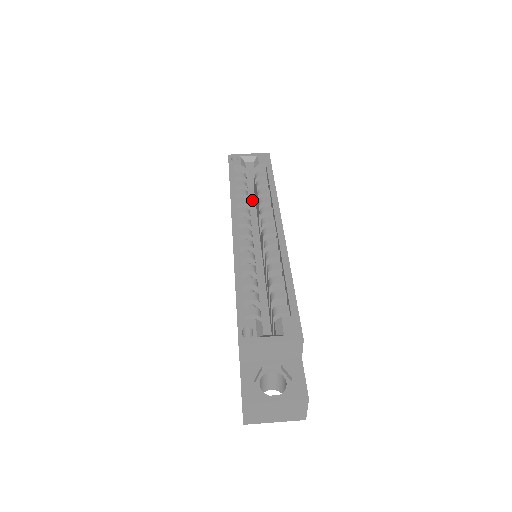
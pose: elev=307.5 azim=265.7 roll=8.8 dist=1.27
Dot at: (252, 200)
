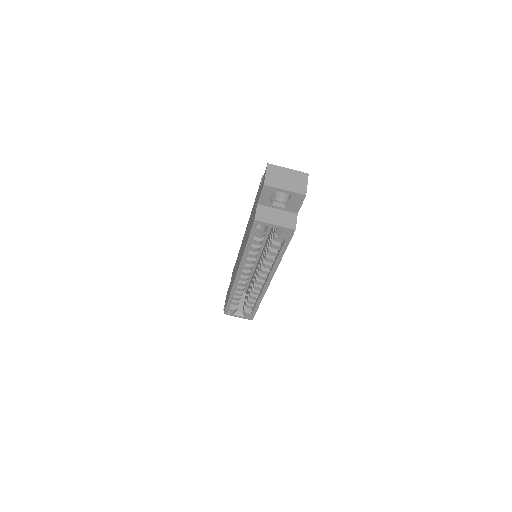
Dot at: occluded
